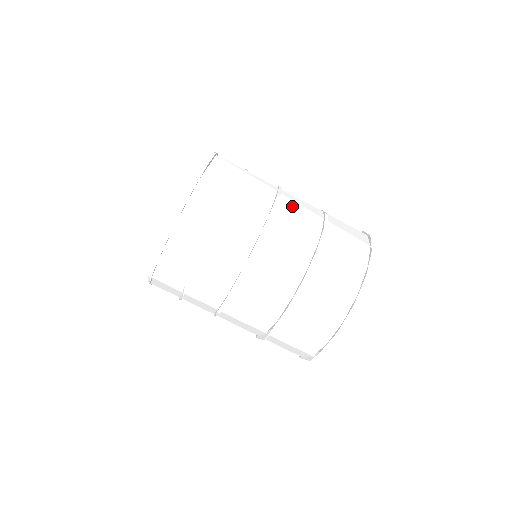
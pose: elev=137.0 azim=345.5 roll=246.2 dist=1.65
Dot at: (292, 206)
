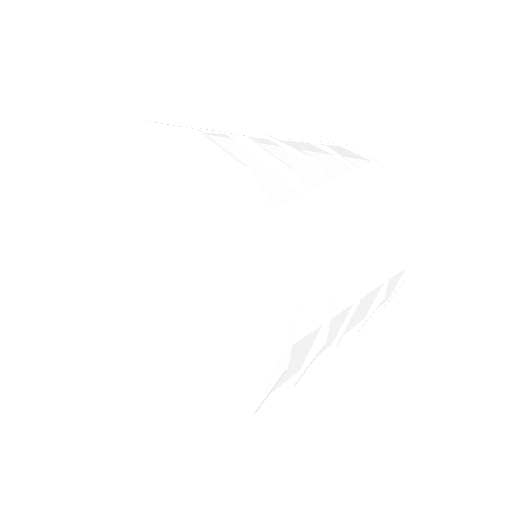
Dot at: occluded
